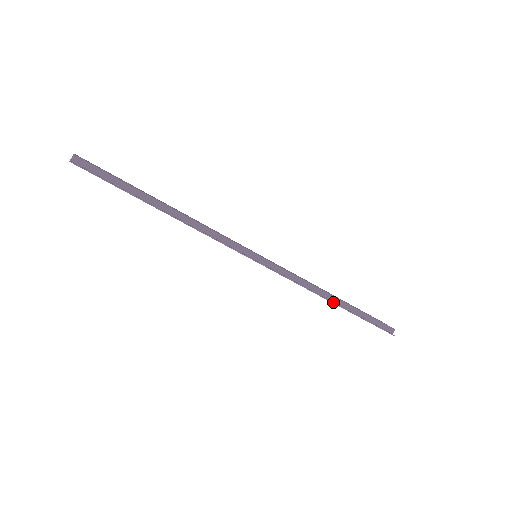
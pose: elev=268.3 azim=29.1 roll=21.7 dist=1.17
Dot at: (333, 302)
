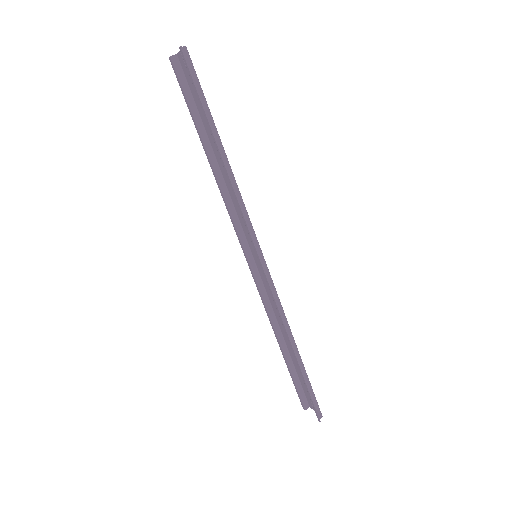
Dot at: (293, 346)
